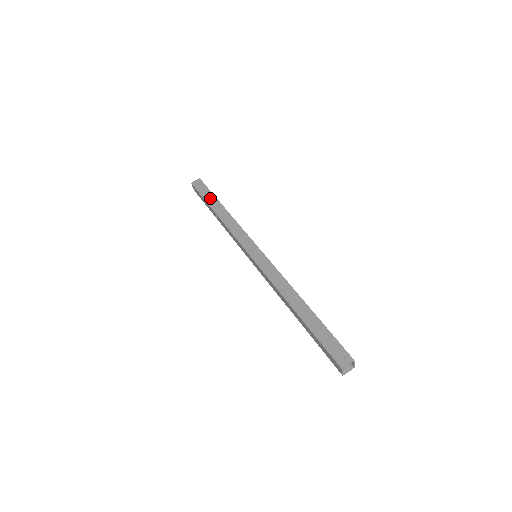
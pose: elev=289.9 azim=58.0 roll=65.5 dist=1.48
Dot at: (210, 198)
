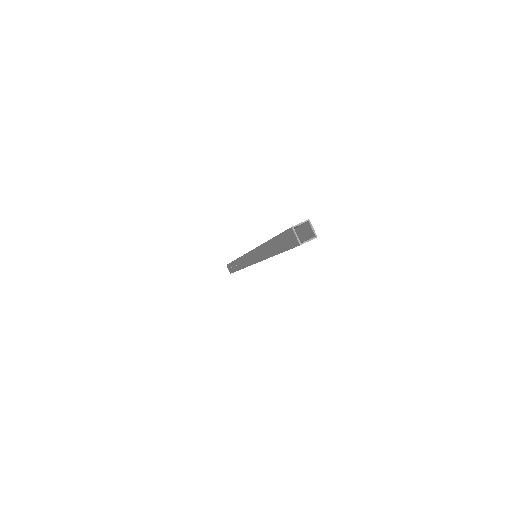
Dot at: occluded
